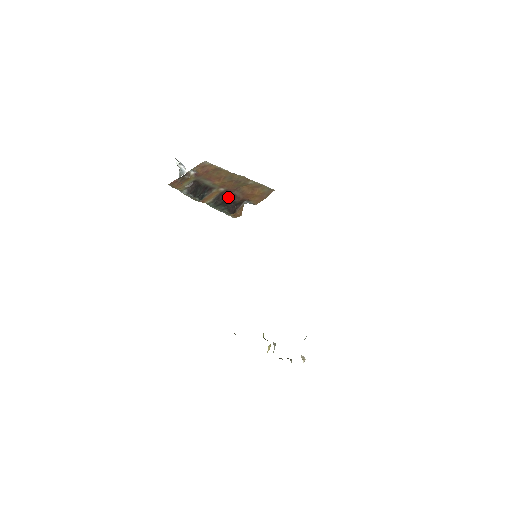
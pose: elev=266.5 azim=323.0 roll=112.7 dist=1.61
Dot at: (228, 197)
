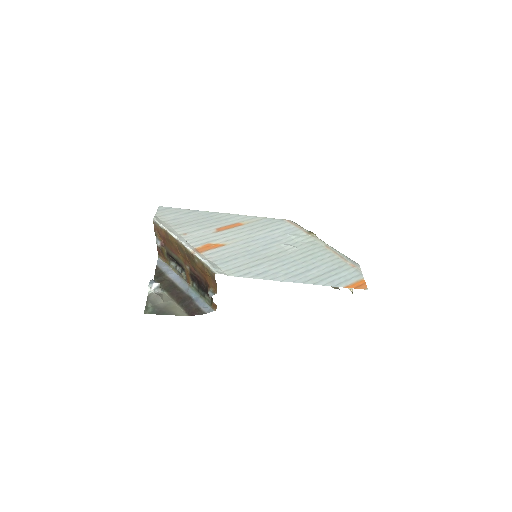
Dot at: (197, 279)
